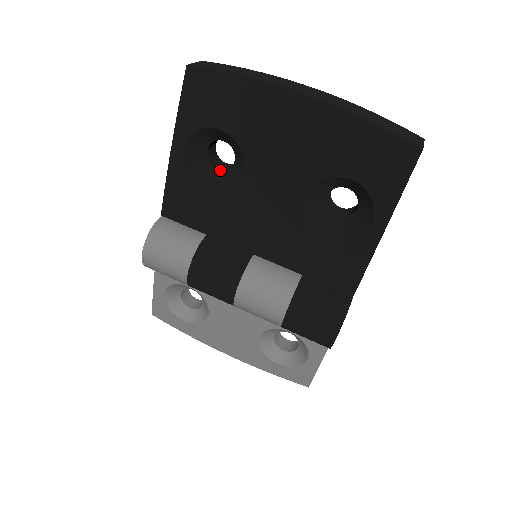
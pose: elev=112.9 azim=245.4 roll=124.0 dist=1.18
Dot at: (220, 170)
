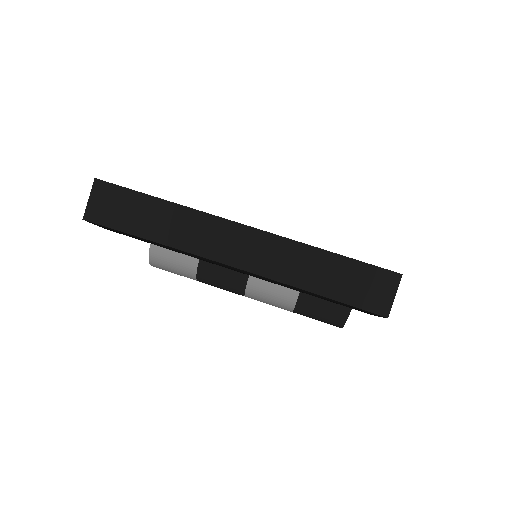
Dot at: occluded
